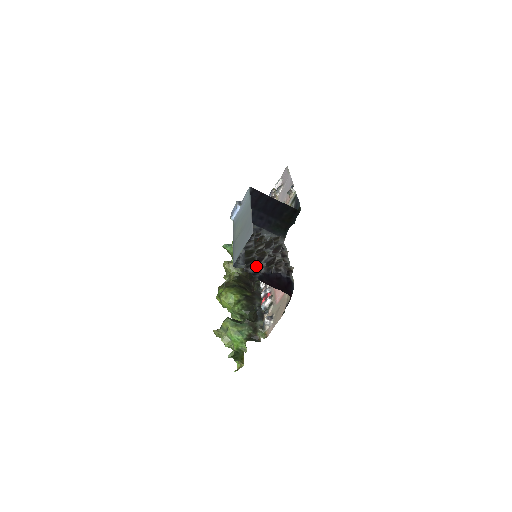
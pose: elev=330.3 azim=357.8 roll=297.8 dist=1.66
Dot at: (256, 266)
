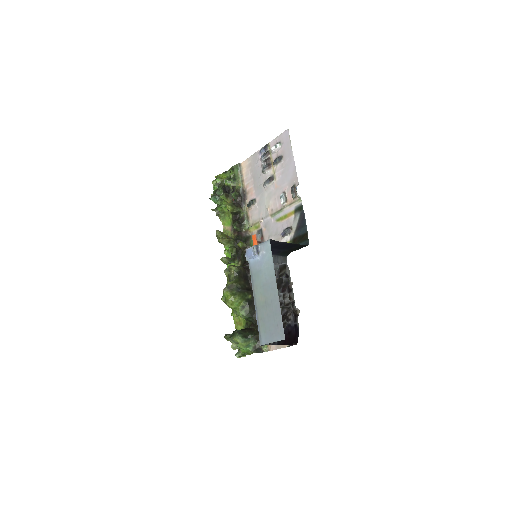
Dot at: occluded
